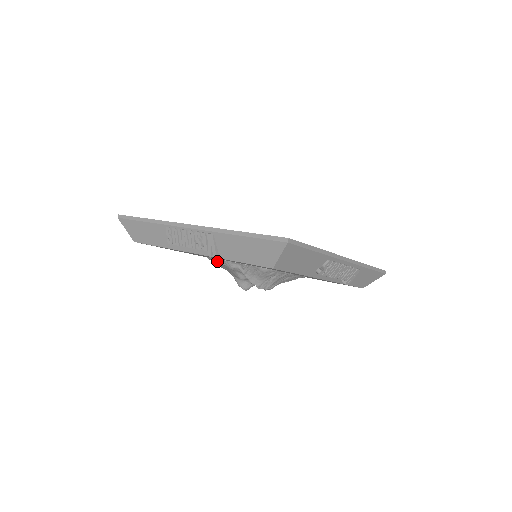
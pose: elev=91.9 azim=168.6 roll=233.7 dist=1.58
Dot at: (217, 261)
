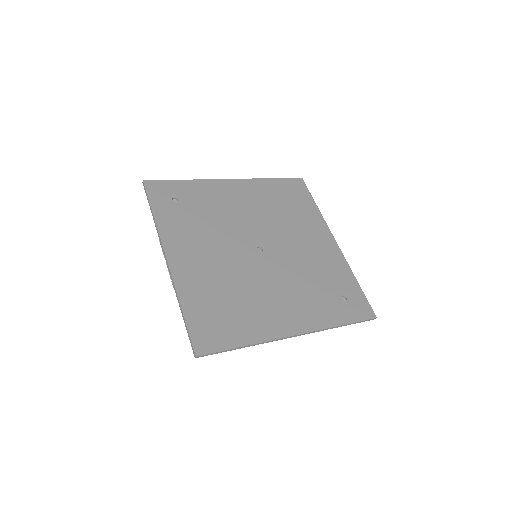
Dot at: occluded
